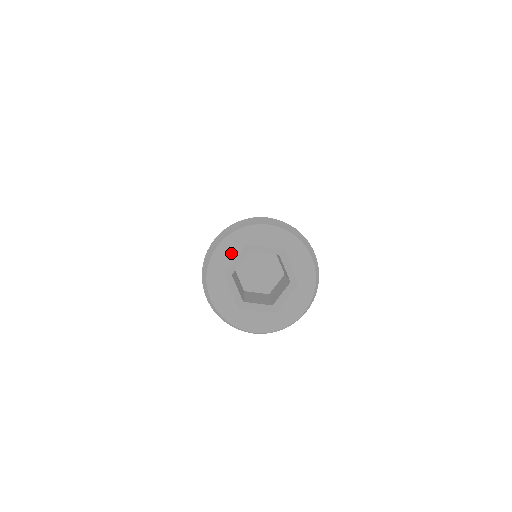
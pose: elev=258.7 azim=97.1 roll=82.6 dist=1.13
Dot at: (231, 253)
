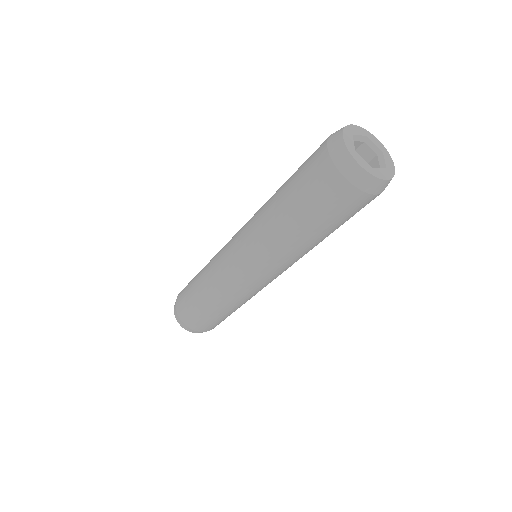
Dot at: (359, 132)
